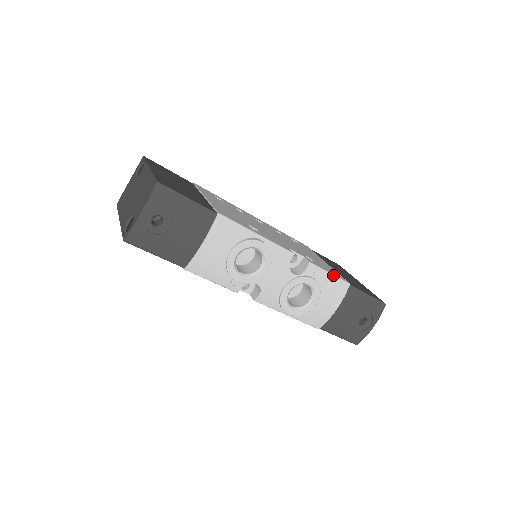
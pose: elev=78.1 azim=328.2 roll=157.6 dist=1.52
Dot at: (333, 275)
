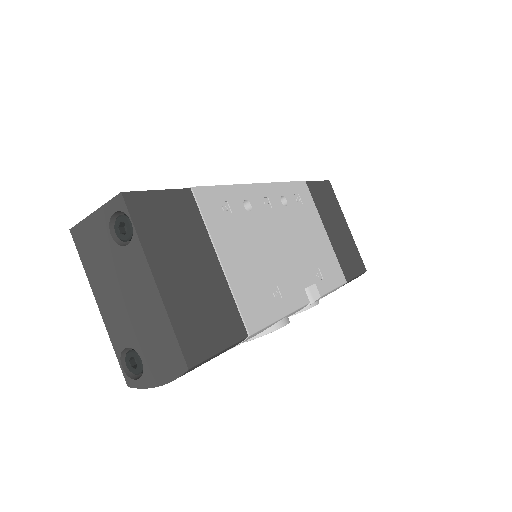
Dot at: (336, 288)
